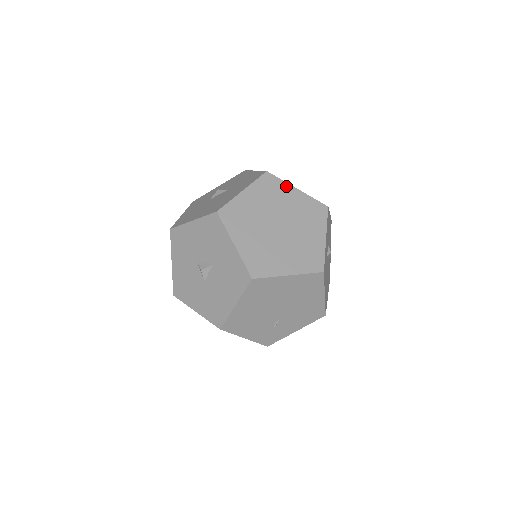
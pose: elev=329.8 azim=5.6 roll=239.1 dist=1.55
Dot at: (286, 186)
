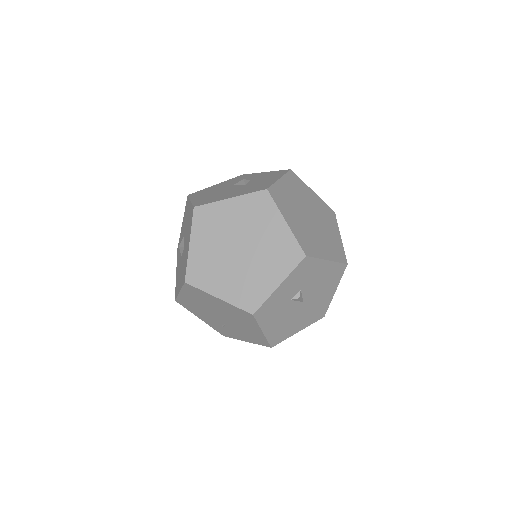
Dot at: (276, 213)
